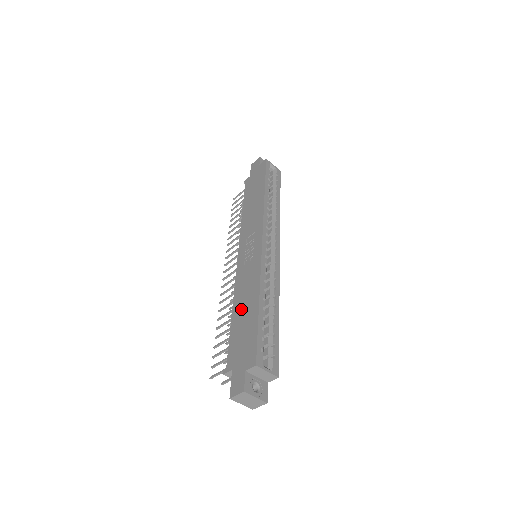
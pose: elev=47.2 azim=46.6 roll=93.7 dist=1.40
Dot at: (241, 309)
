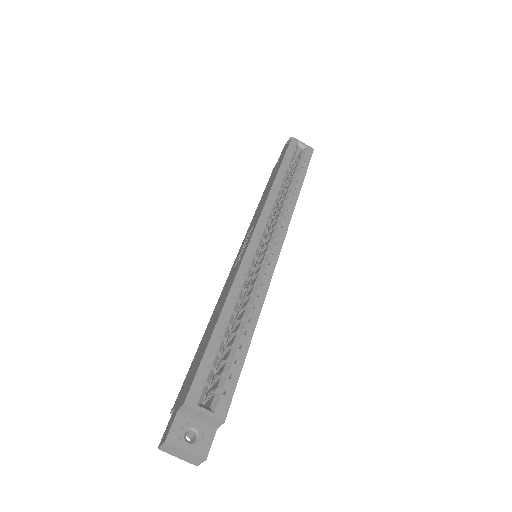
Dot at: (210, 325)
